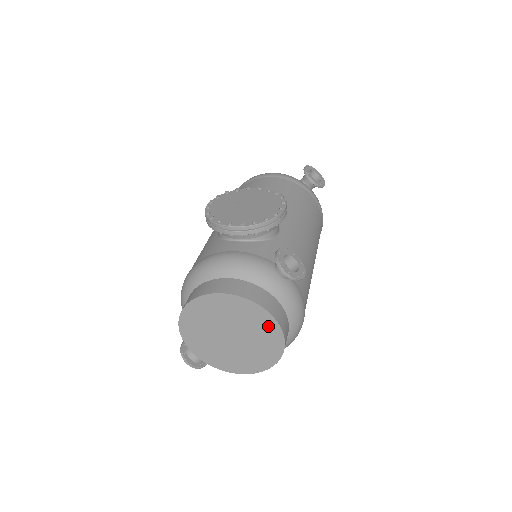
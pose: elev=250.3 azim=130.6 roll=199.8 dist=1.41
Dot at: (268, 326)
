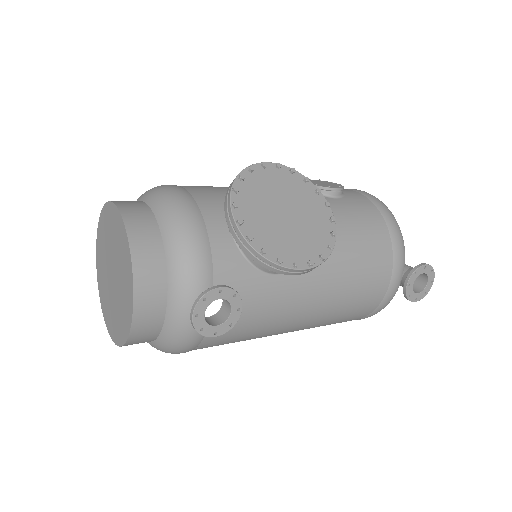
Dot at: (127, 316)
